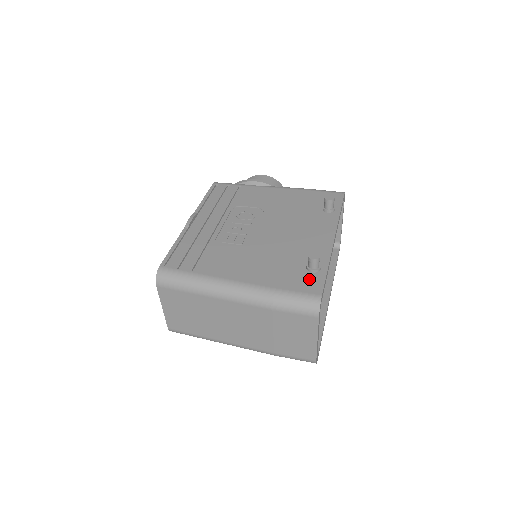
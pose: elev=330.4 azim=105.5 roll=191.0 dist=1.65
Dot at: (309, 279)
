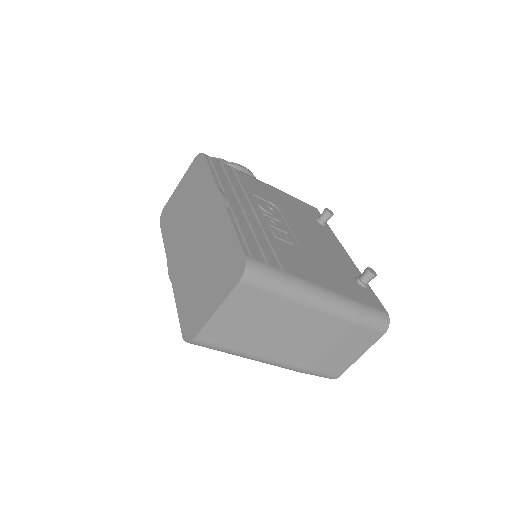
Dot at: (368, 294)
